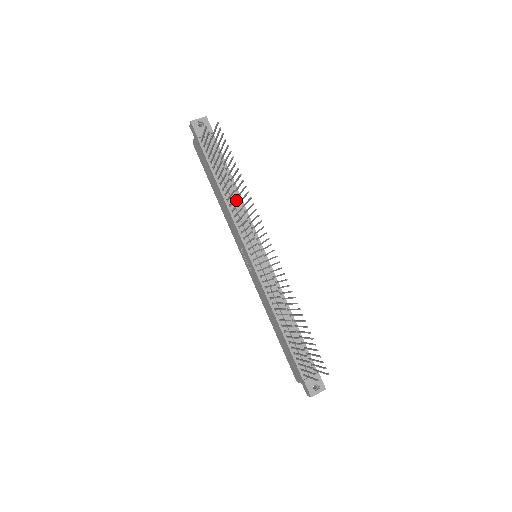
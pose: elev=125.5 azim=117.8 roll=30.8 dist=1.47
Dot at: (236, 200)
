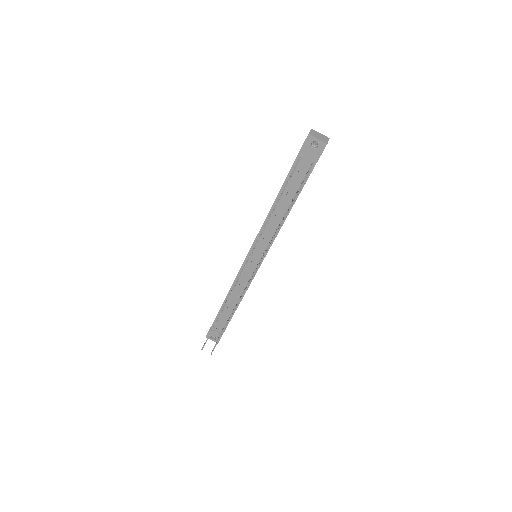
Dot at: (279, 219)
